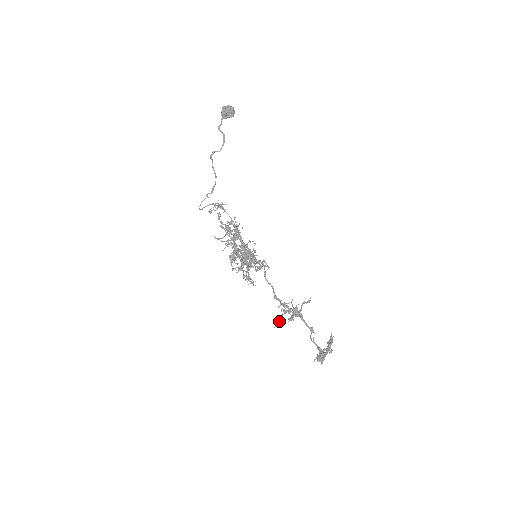
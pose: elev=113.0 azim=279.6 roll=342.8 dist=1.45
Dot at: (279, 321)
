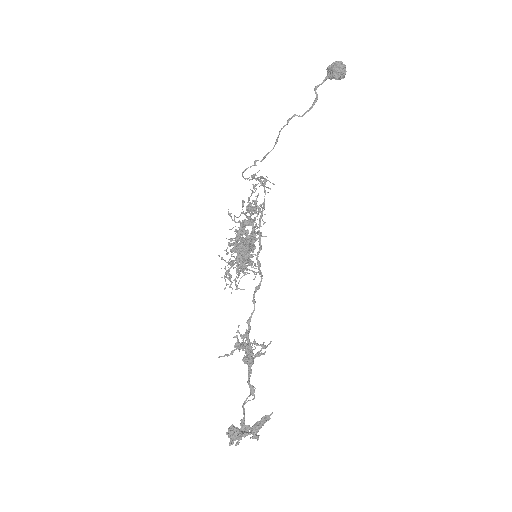
Dot at: (230, 353)
